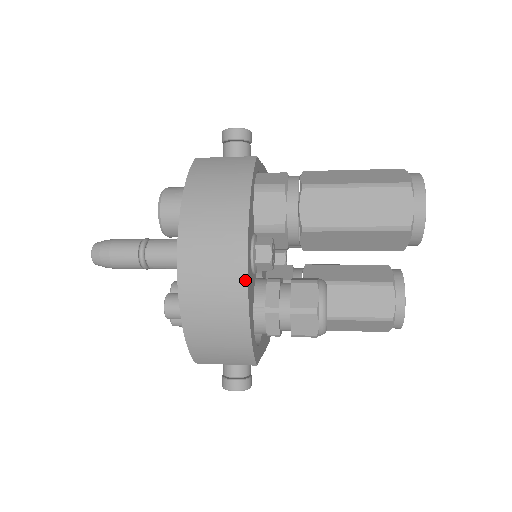
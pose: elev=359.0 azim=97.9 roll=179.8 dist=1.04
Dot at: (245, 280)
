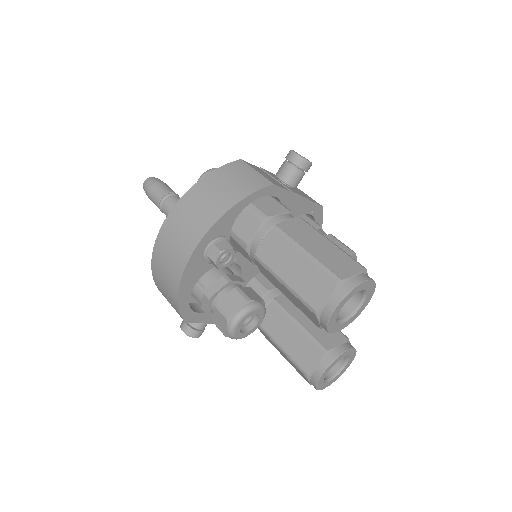
Dot at: (187, 260)
